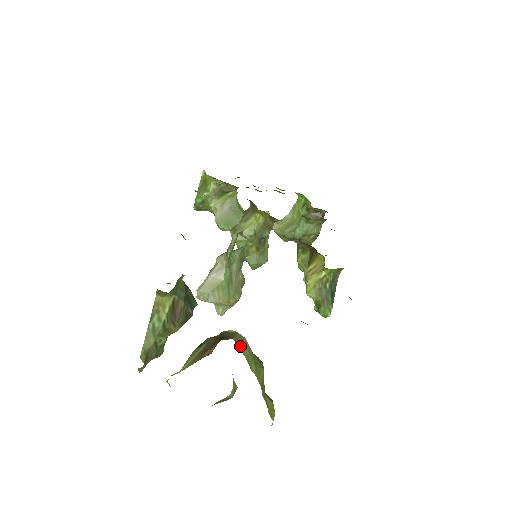
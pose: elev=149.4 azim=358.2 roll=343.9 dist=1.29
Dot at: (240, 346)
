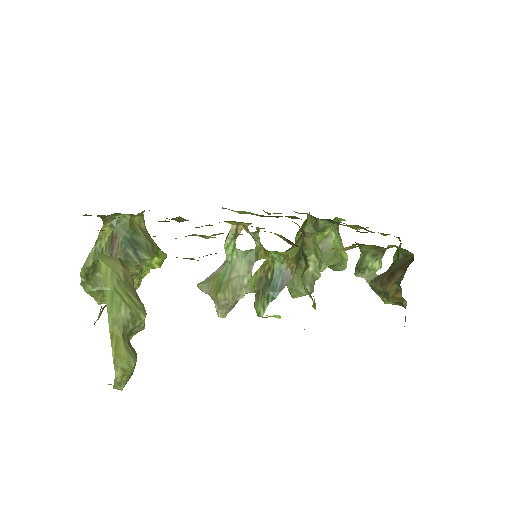
Dot at: (102, 262)
